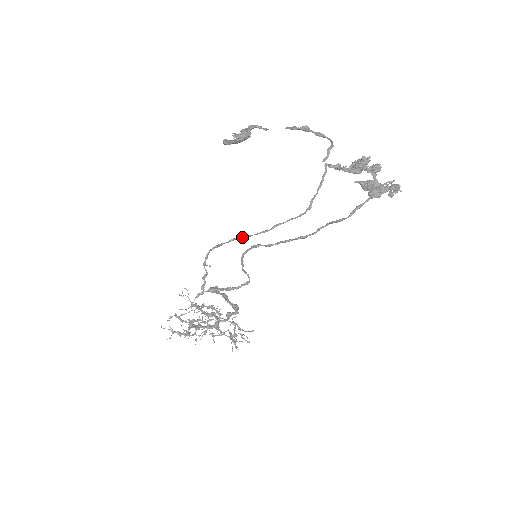
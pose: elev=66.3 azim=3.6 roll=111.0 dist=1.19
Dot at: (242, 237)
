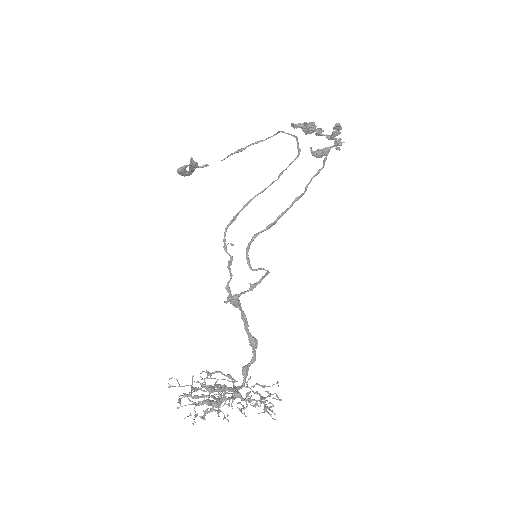
Dot at: (256, 195)
